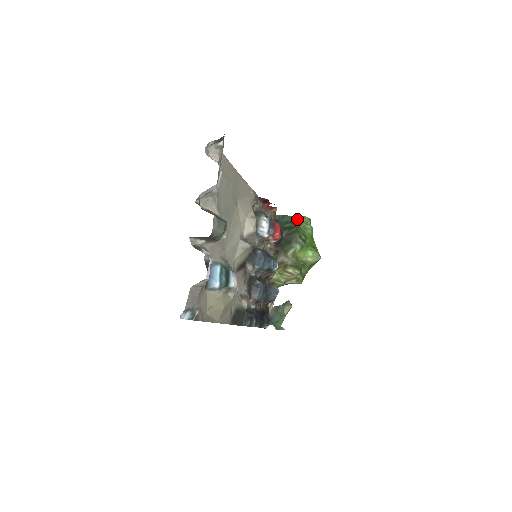
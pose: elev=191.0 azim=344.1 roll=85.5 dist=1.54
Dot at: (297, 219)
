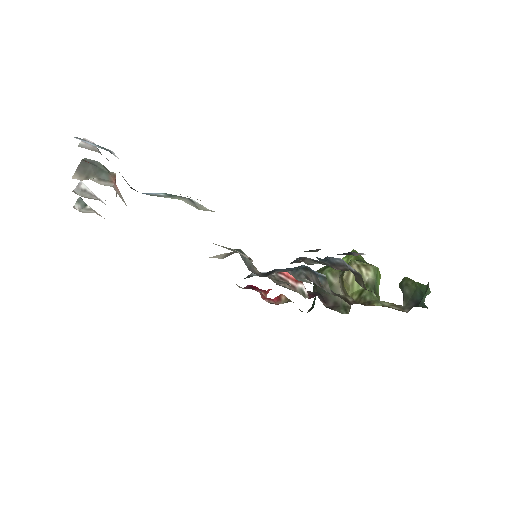
Dot at: occluded
